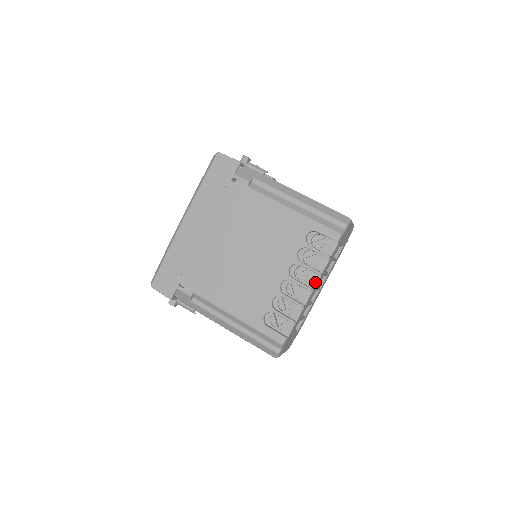
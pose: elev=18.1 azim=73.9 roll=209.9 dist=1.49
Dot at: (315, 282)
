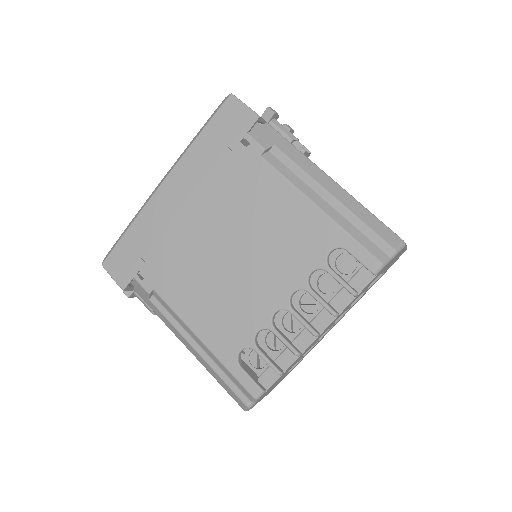
Dot at: (325, 324)
